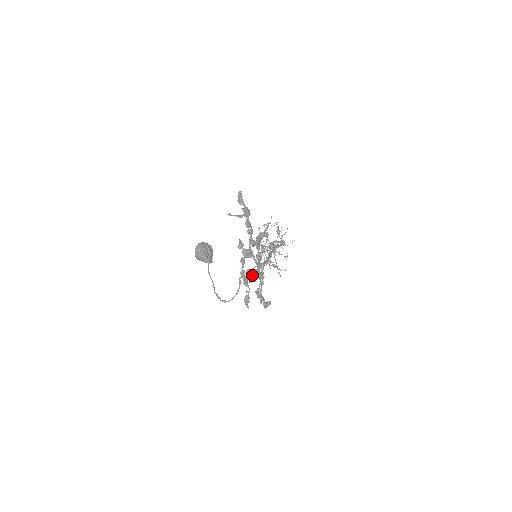
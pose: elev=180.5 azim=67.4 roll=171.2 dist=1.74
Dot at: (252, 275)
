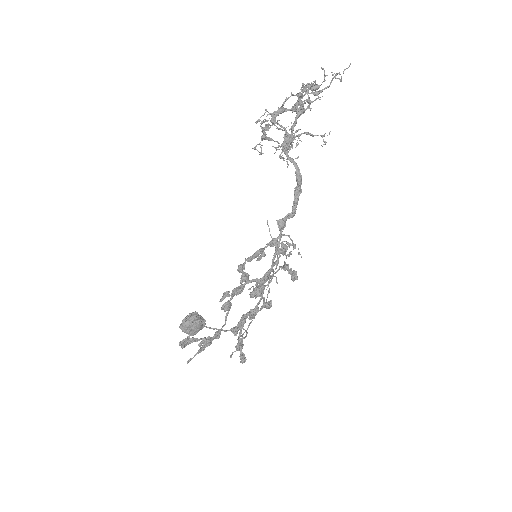
Dot at: (258, 296)
